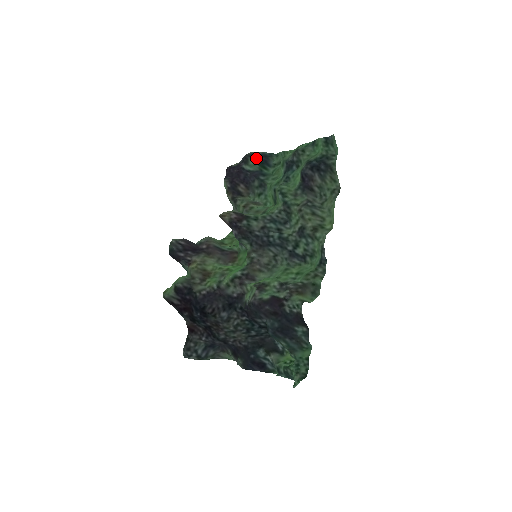
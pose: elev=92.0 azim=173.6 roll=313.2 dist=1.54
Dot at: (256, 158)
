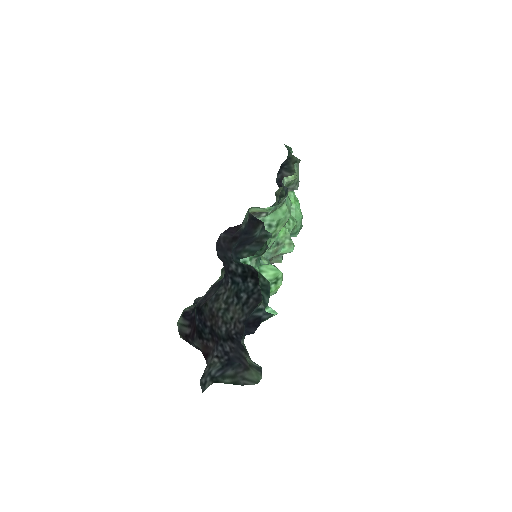
Dot at: occluded
